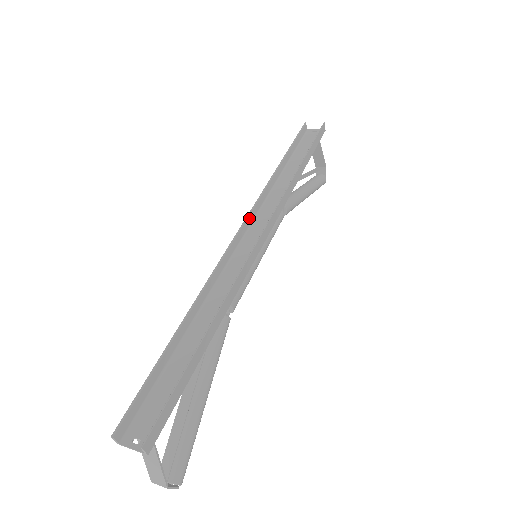
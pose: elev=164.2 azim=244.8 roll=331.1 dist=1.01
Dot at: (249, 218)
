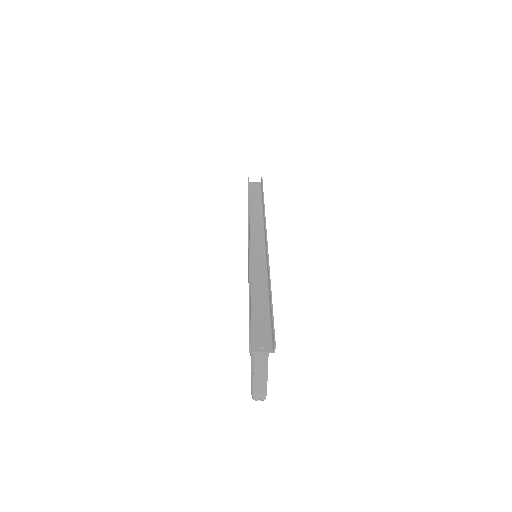
Dot at: (249, 230)
